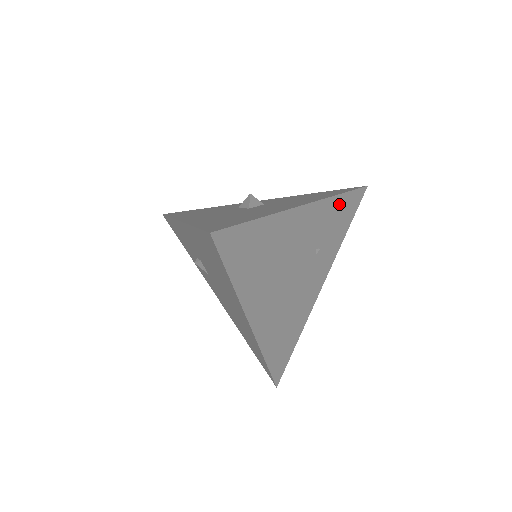
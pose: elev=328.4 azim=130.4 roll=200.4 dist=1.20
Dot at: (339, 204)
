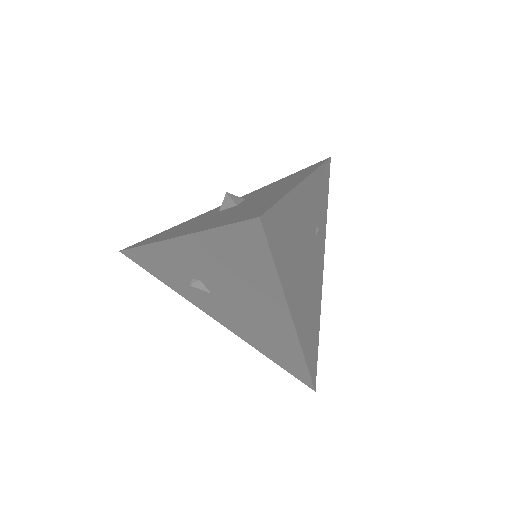
Dot at: (320, 177)
